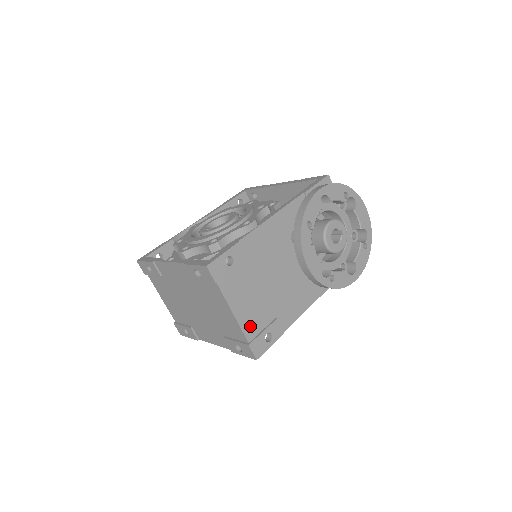
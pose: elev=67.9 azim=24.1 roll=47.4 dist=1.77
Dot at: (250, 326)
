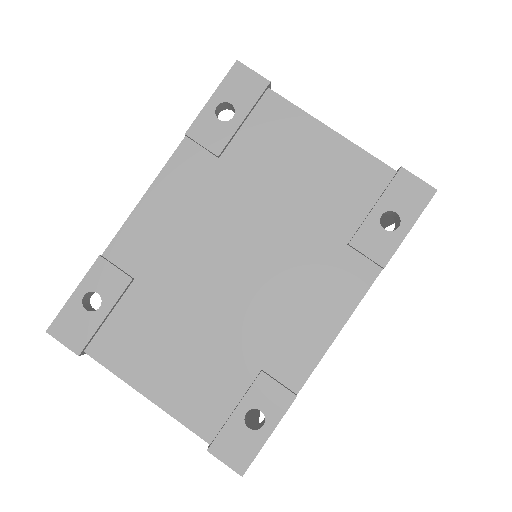
Dot at: occluded
